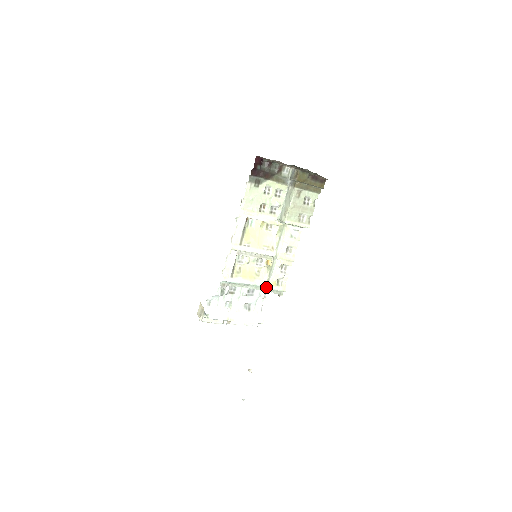
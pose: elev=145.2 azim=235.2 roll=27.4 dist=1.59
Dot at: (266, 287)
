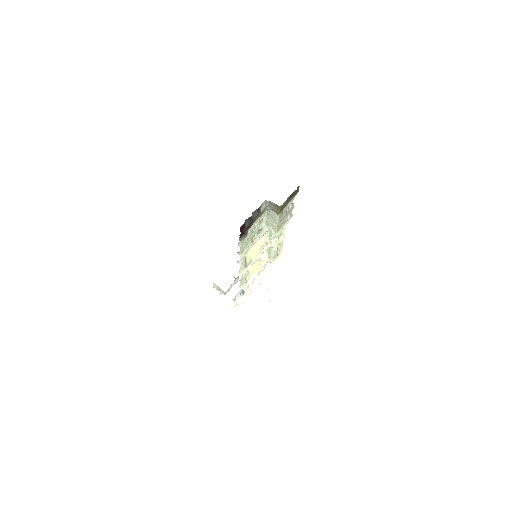
Dot at: (270, 262)
